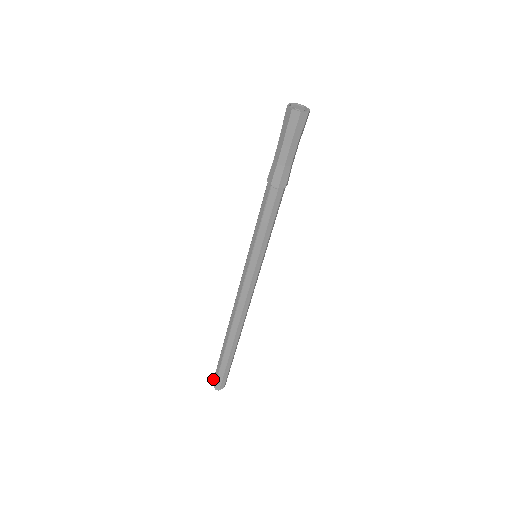
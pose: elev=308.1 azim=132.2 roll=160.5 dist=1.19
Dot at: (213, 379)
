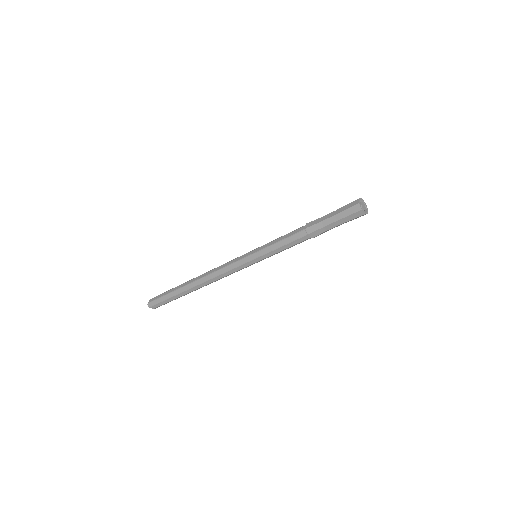
Dot at: occluded
